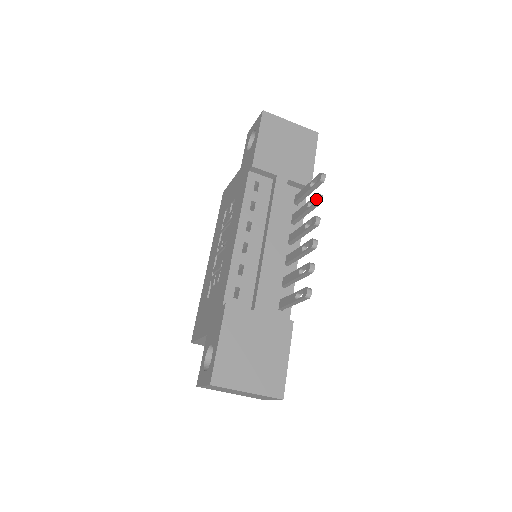
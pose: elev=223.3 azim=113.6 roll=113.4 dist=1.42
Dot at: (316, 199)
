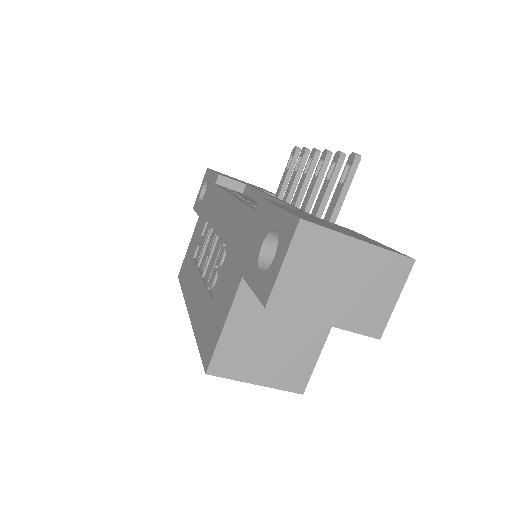
Dot at: (303, 152)
